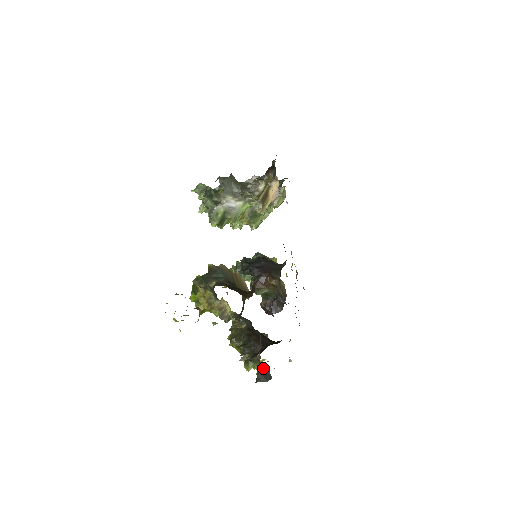
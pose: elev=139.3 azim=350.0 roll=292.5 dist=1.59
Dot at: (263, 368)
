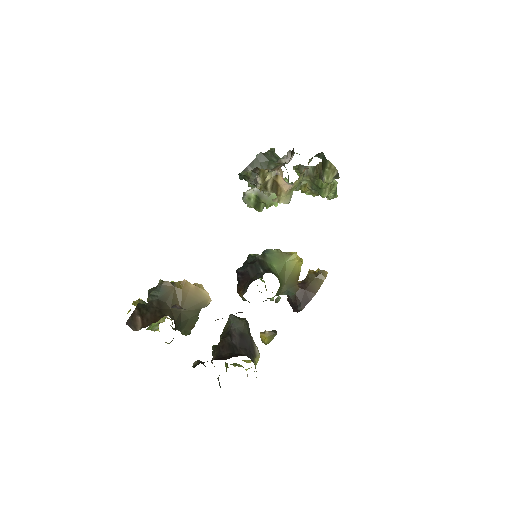
Dot at: occluded
